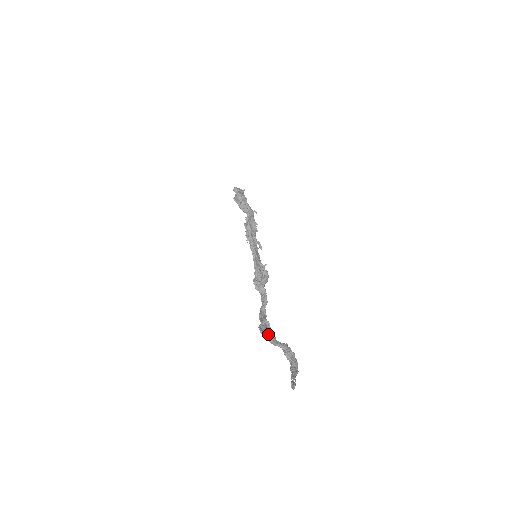
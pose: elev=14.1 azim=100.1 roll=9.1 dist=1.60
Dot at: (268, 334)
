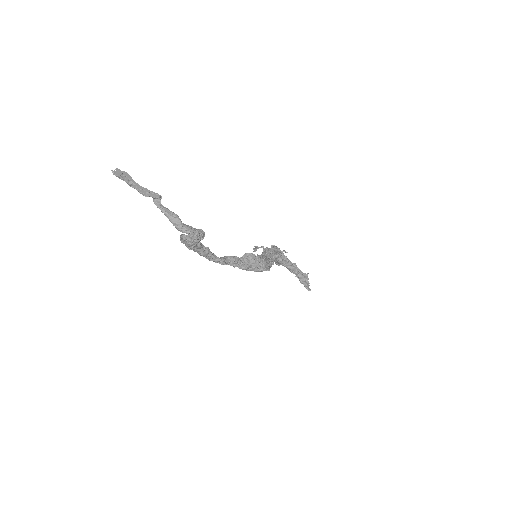
Dot at: occluded
